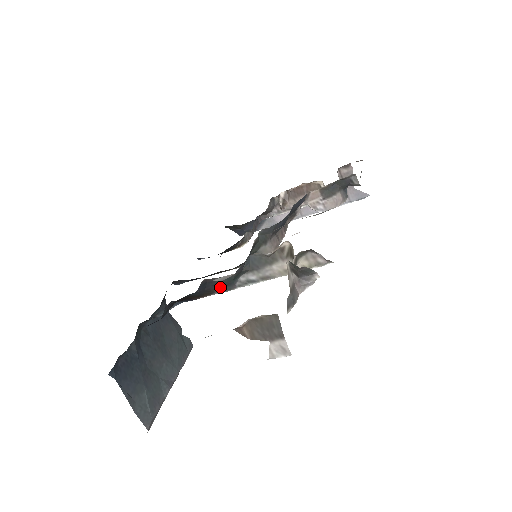
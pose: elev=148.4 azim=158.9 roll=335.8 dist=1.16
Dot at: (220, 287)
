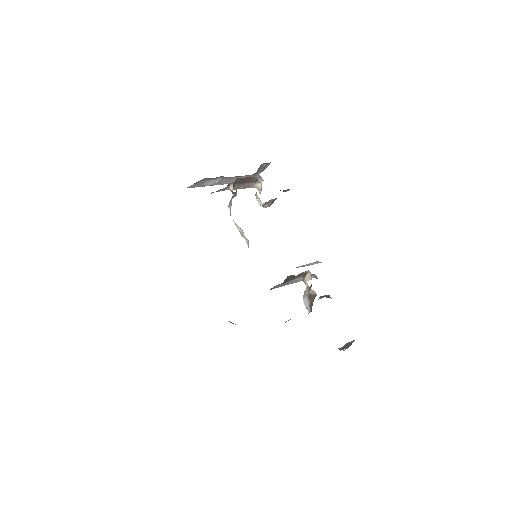
Dot at: occluded
